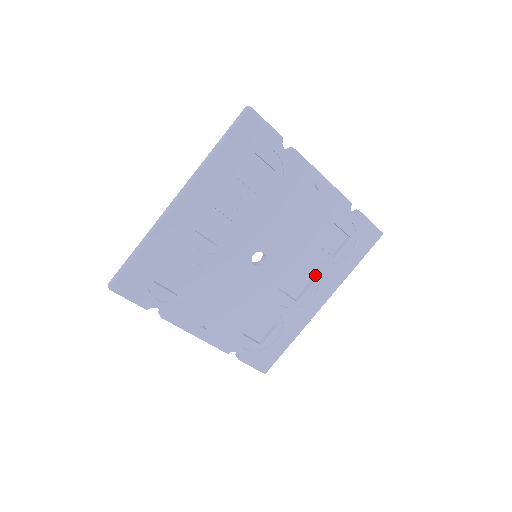
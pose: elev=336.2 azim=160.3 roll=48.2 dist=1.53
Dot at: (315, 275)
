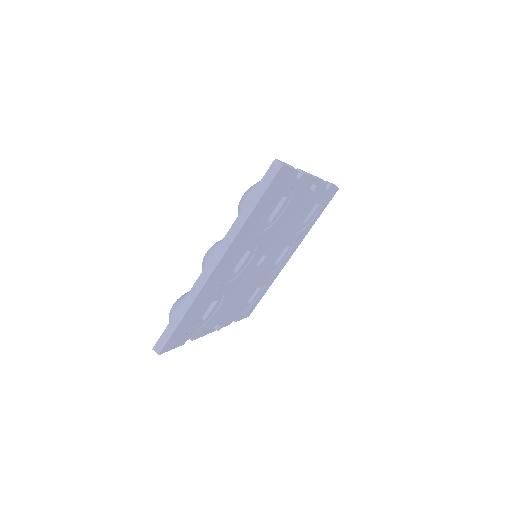
Dot at: (292, 242)
